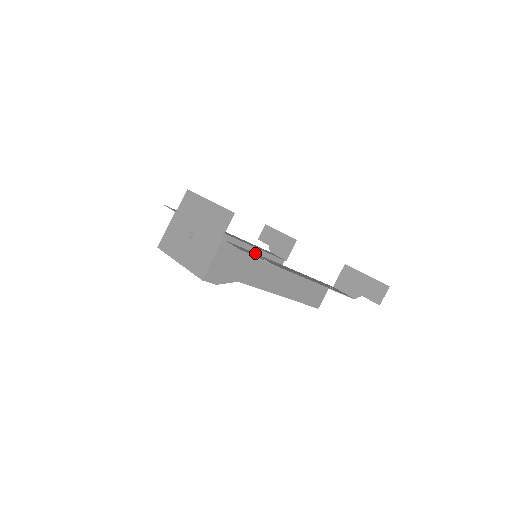
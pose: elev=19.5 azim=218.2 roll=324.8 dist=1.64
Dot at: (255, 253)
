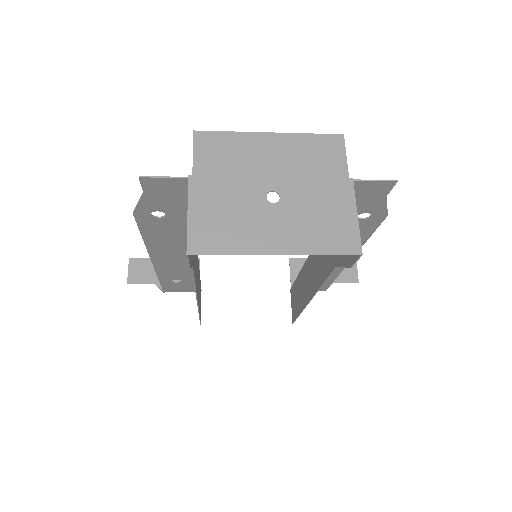
Dot at: occluded
